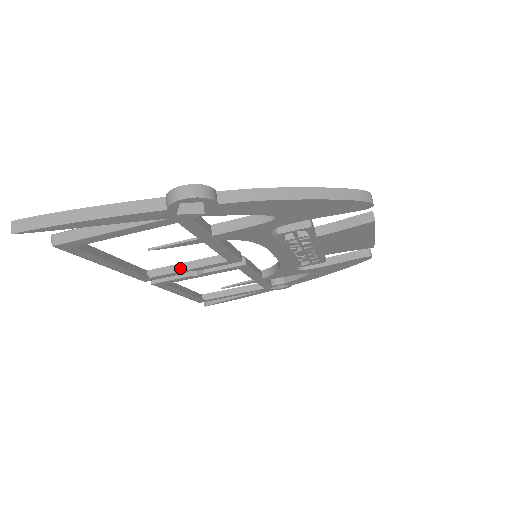
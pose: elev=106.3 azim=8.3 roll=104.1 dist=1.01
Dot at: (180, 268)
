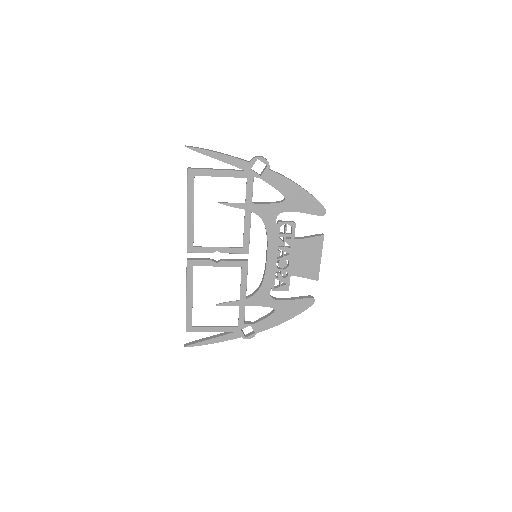
Dot at: (212, 248)
